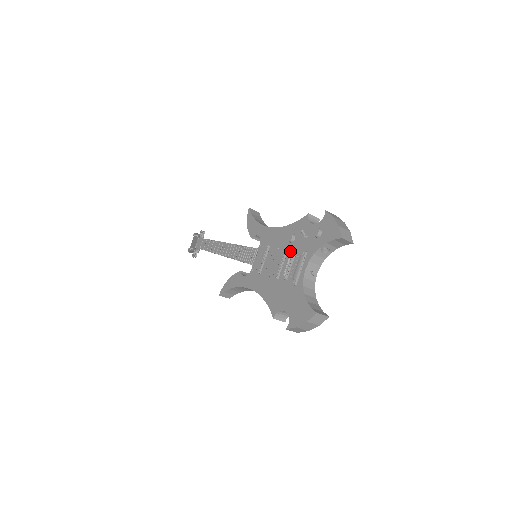
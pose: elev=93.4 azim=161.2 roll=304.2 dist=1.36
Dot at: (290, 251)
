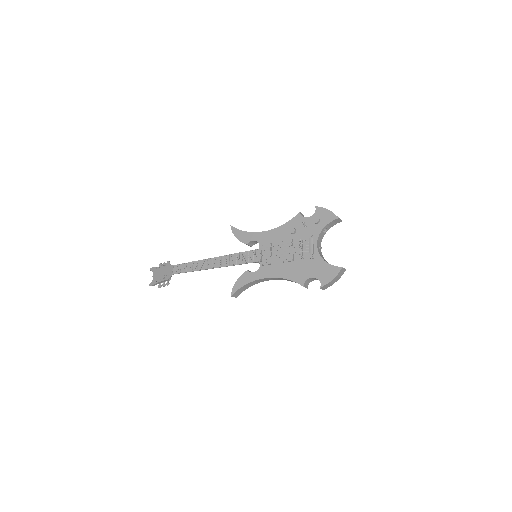
Dot at: (295, 240)
